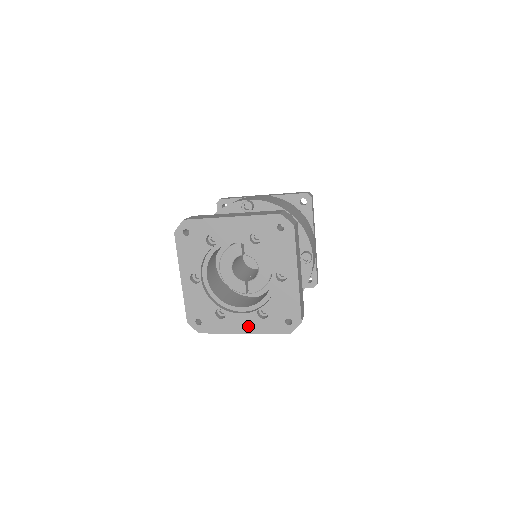
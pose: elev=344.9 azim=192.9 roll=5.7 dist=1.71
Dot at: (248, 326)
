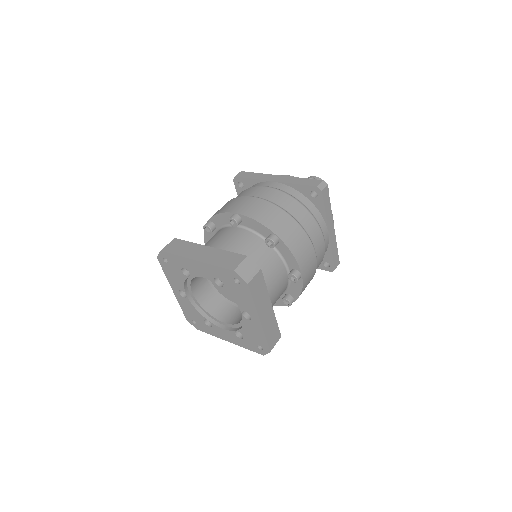
Dot at: (230, 338)
